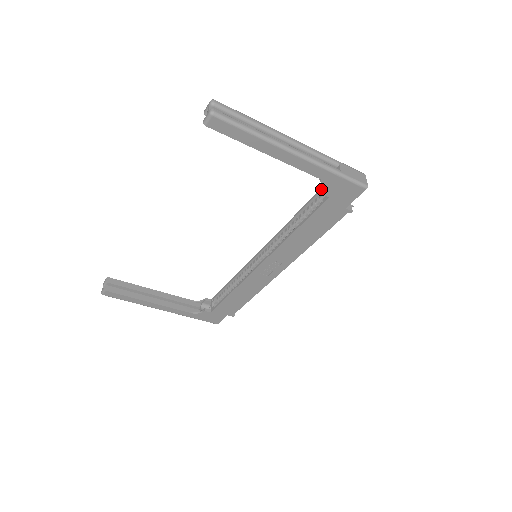
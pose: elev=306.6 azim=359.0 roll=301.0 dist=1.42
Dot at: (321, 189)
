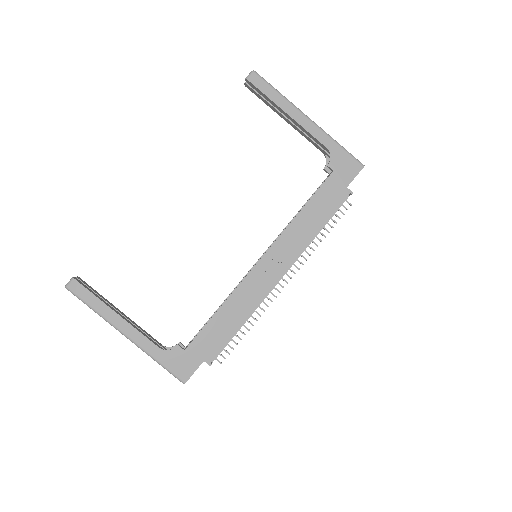
Dot at: (324, 180)
